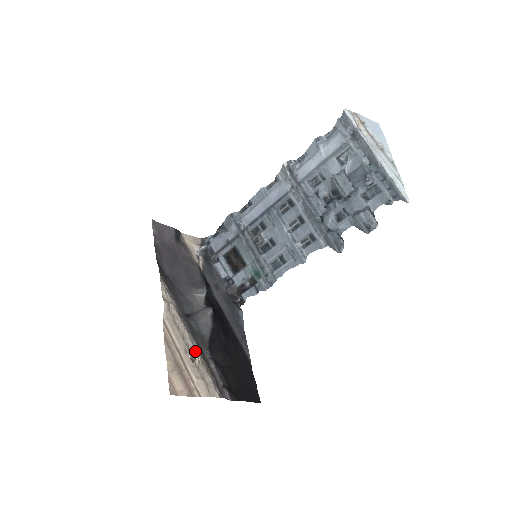
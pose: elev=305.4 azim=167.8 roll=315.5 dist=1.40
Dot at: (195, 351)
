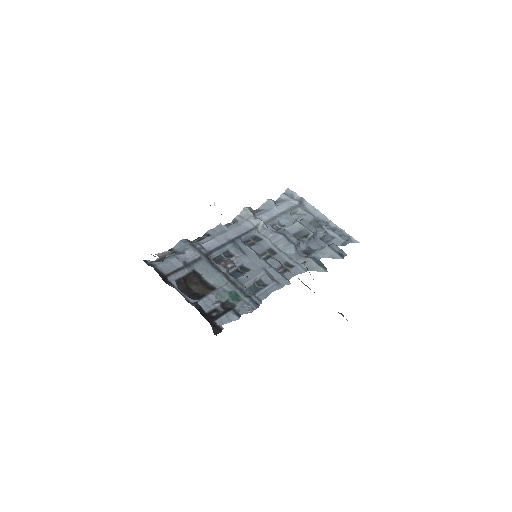
Dot at: (305, 262)
